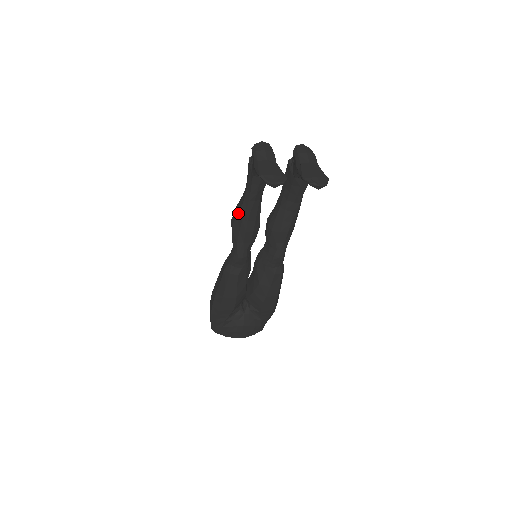
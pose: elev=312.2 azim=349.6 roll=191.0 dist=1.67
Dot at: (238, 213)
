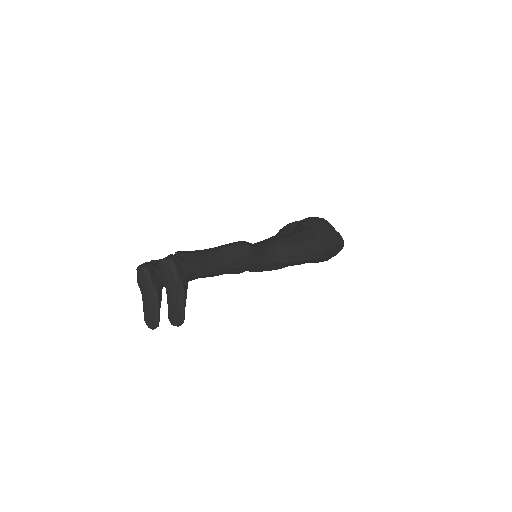
Dot at: occluded
